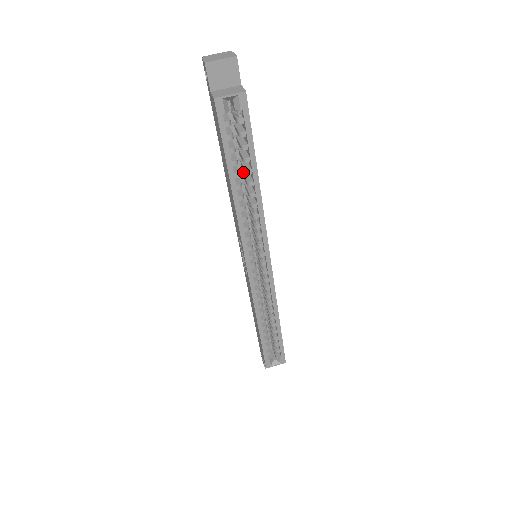
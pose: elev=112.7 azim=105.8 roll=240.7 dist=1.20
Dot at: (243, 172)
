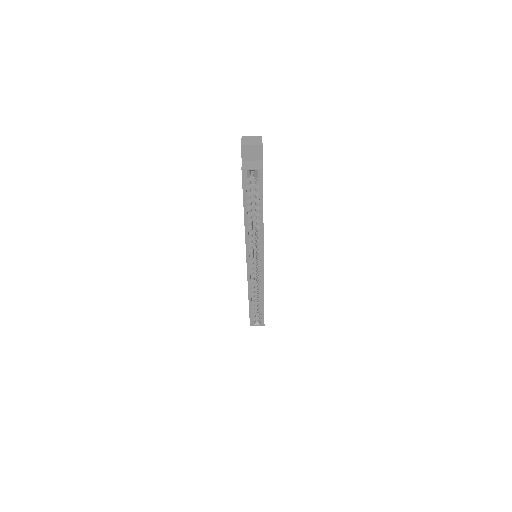
Dot at: occluded
